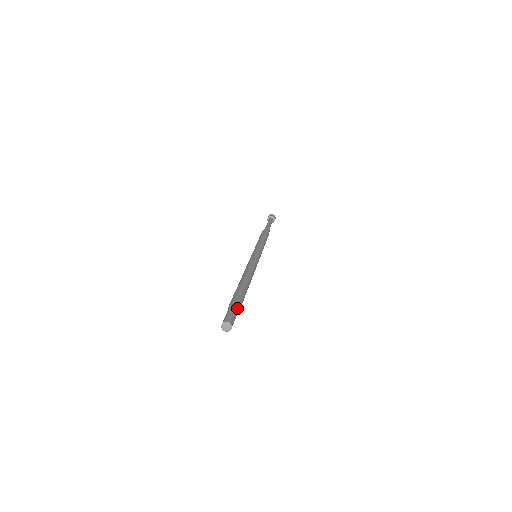
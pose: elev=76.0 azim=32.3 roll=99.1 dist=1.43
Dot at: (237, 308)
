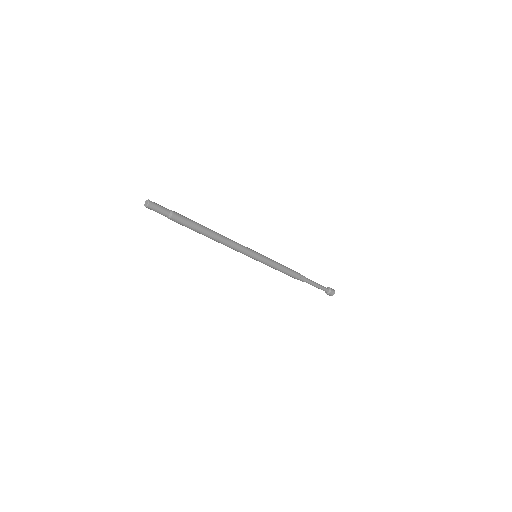
Dot at: (171, 213)
